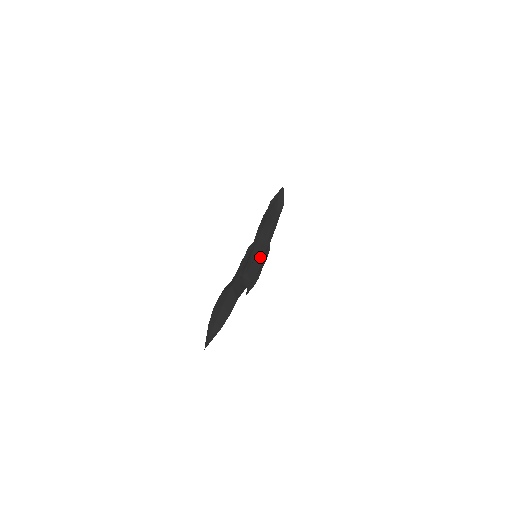
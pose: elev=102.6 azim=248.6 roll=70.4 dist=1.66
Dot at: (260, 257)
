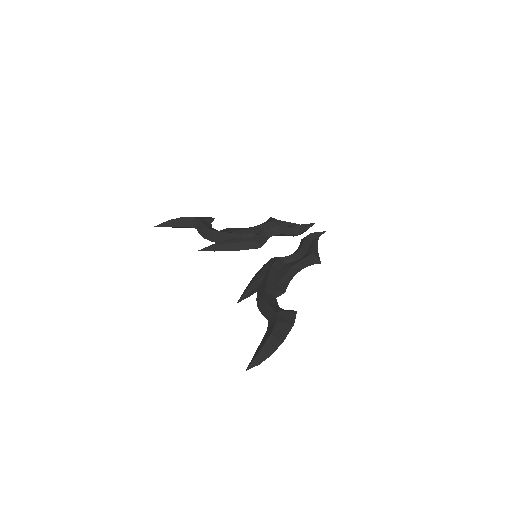
Dot at: occluded
